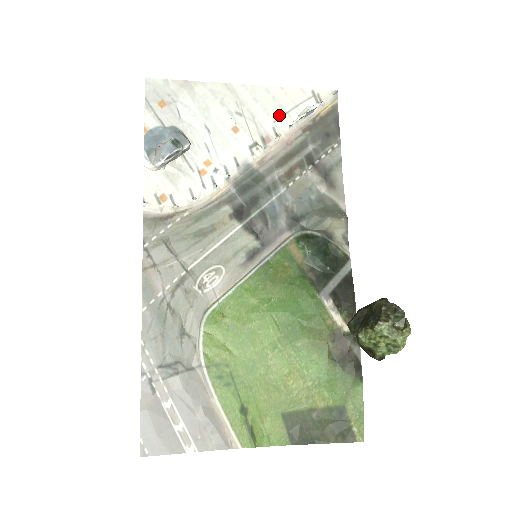
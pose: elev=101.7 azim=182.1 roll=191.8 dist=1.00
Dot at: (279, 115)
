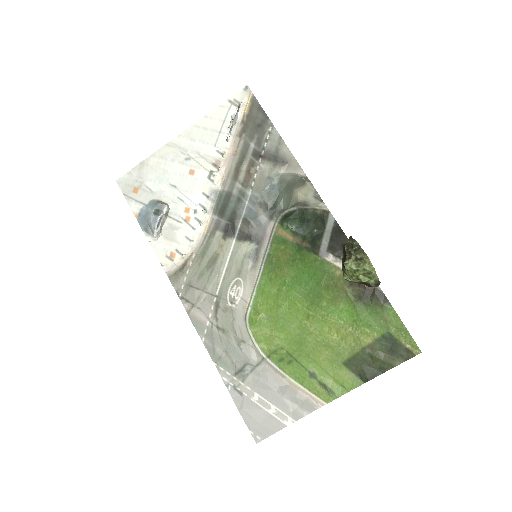
Dot at: (215, 138)
